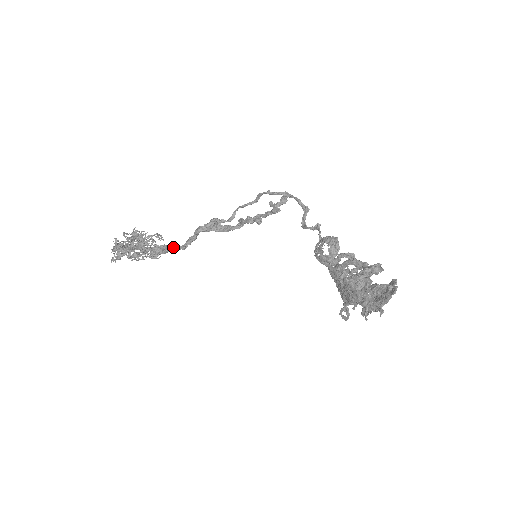
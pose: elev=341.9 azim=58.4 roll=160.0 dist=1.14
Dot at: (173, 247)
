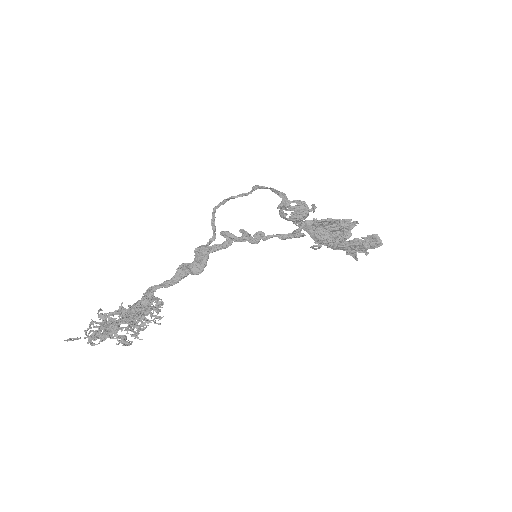
Dot at: (152, 289)
